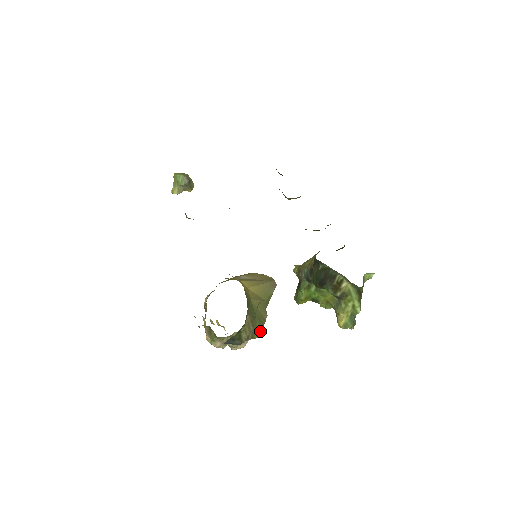
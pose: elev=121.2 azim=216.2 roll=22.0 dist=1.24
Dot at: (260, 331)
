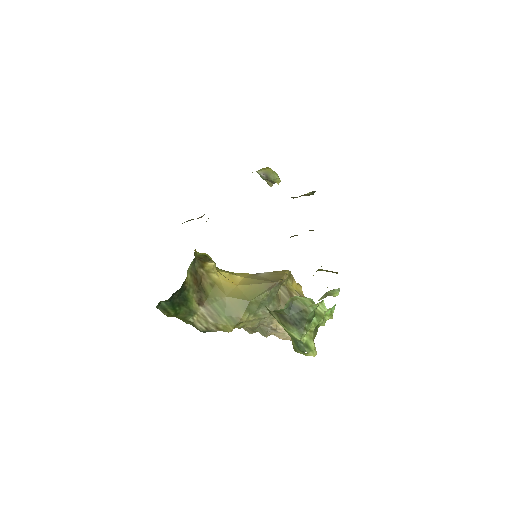
Dot at: (232, 327)
